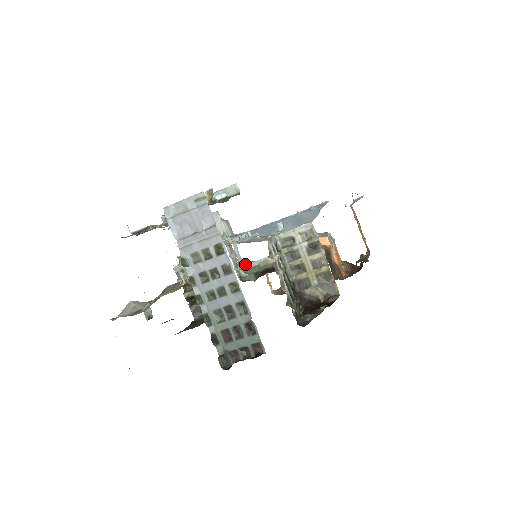
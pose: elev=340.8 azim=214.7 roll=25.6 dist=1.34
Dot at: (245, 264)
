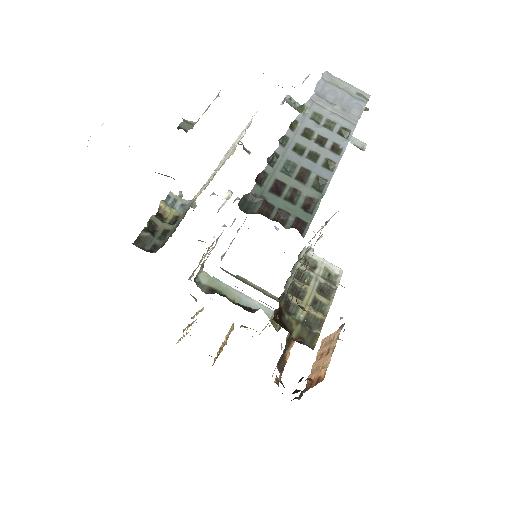
Dot at: occluded
